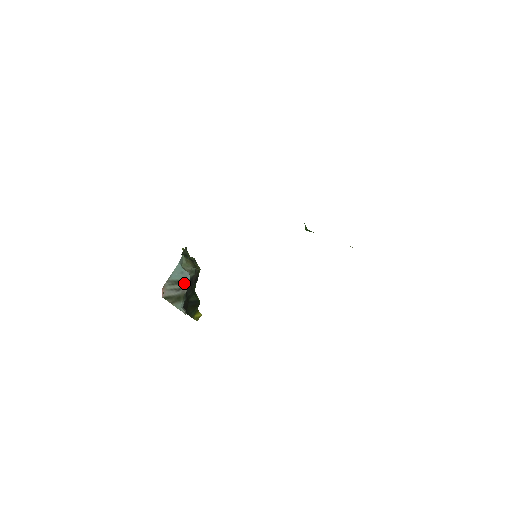
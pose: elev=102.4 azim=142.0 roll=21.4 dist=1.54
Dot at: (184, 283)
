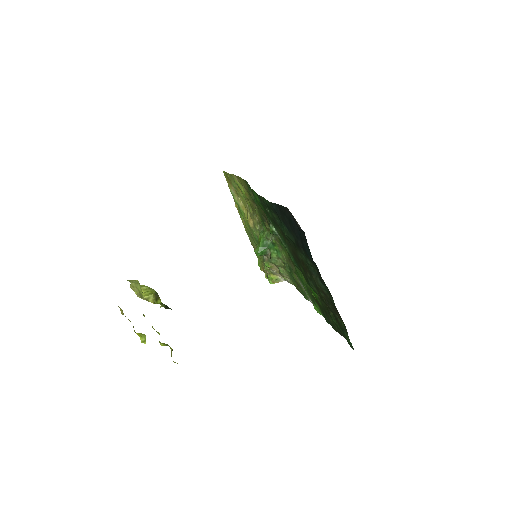
Dot at: occluded
